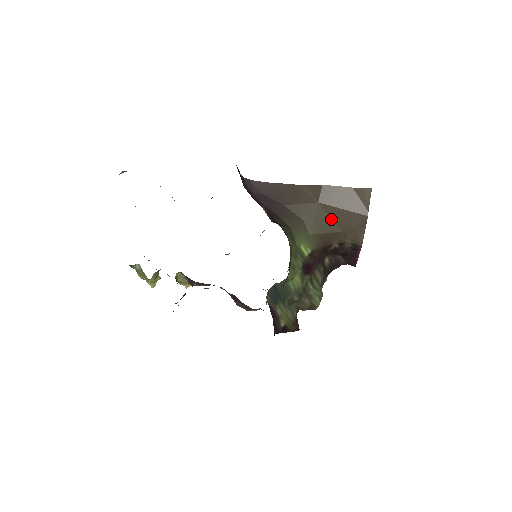
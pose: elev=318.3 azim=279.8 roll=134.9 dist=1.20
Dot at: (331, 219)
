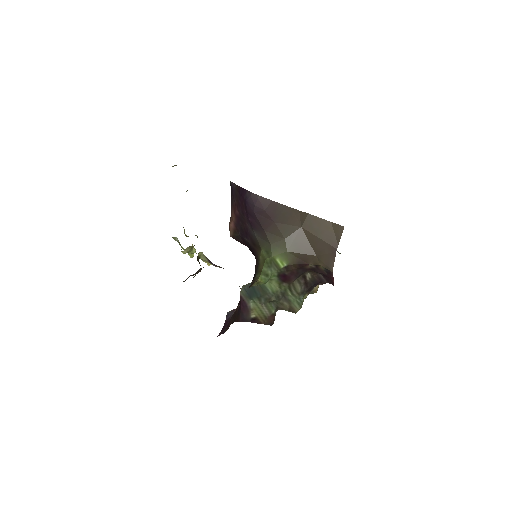
Dot at: (309, 243)
